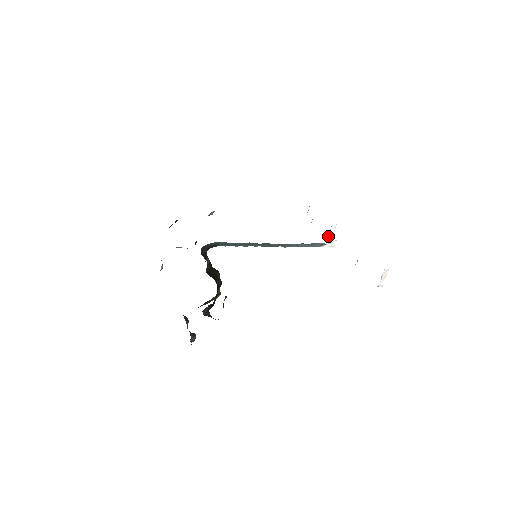
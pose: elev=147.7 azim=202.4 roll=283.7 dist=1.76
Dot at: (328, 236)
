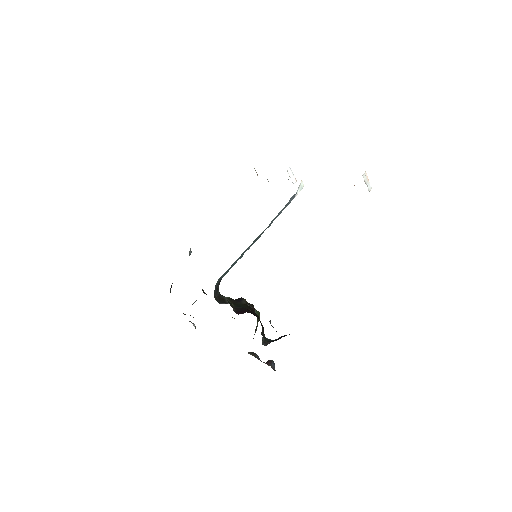
Dot at: (292, 182)
